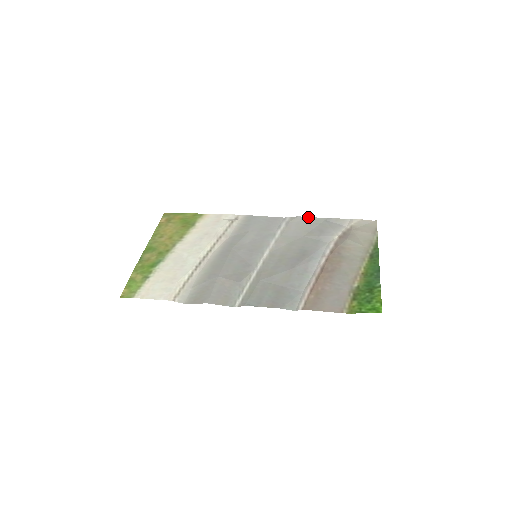
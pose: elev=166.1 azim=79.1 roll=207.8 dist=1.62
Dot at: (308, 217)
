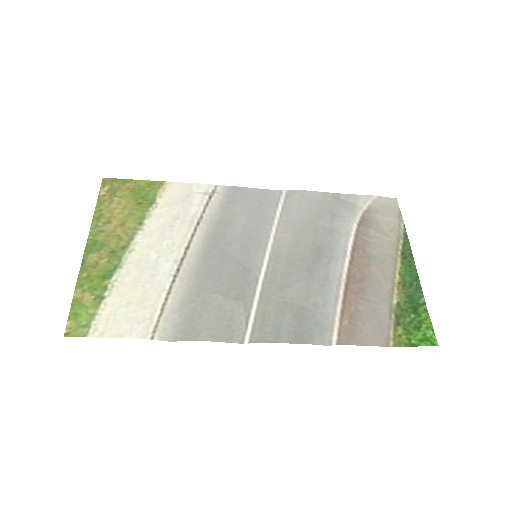
Dot at: (311, 191)
